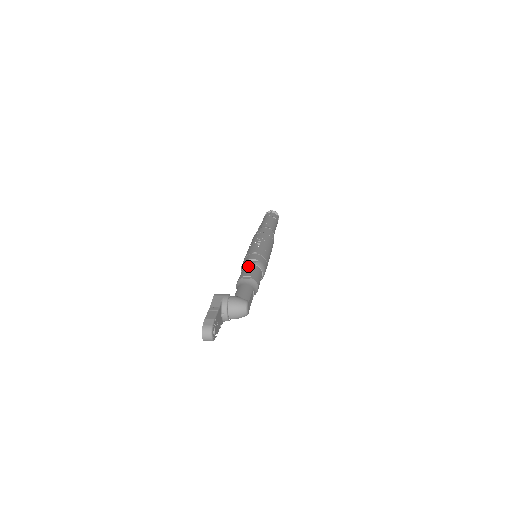
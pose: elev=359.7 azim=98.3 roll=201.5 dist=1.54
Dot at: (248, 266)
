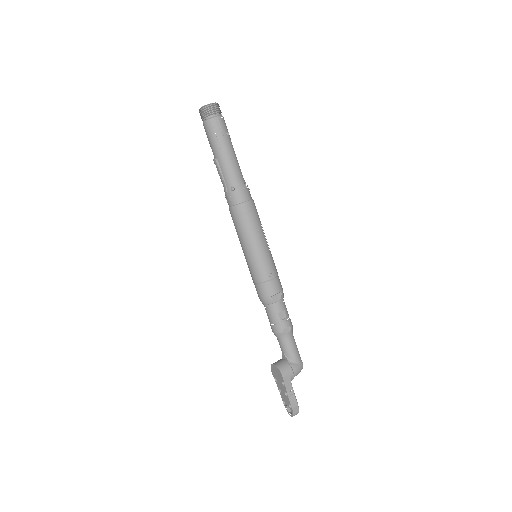
Dot at: (278, 307)
